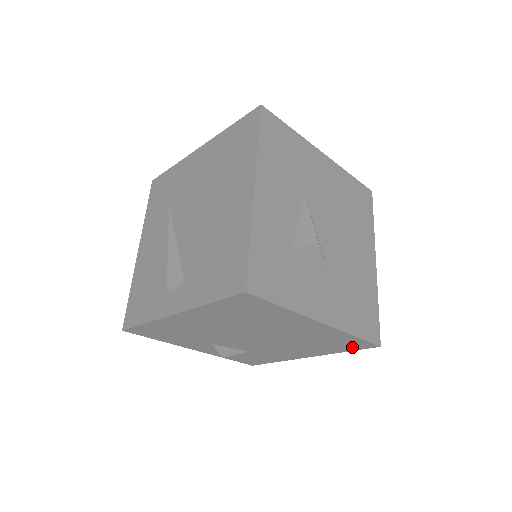
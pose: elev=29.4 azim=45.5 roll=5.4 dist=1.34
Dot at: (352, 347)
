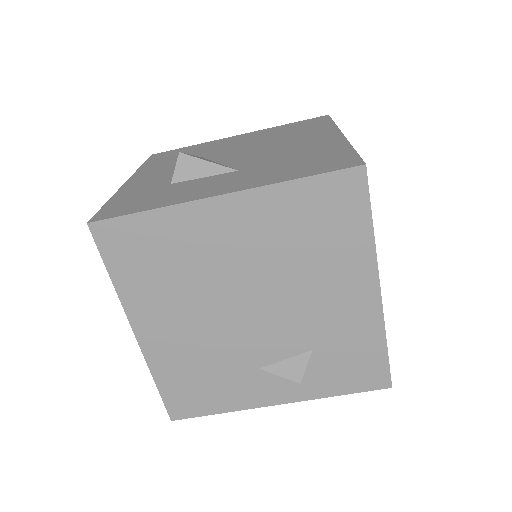
Dot at: (351, 206)
